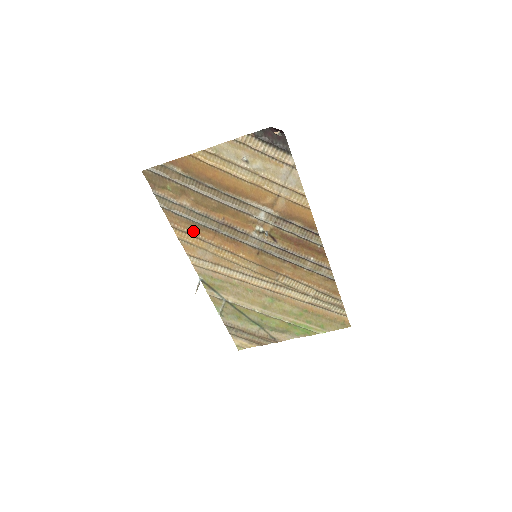
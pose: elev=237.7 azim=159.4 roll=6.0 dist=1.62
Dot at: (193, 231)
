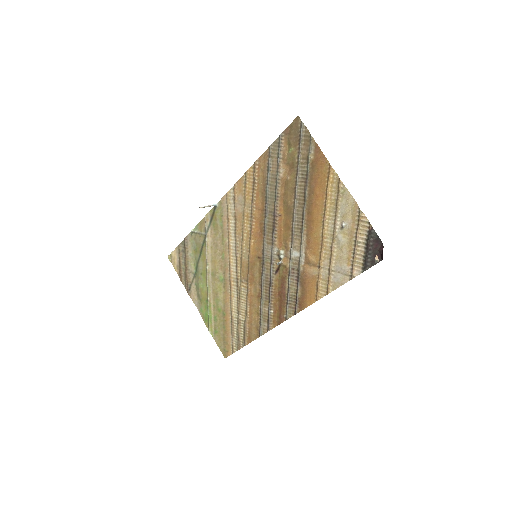
Dot at: (258, 186)
